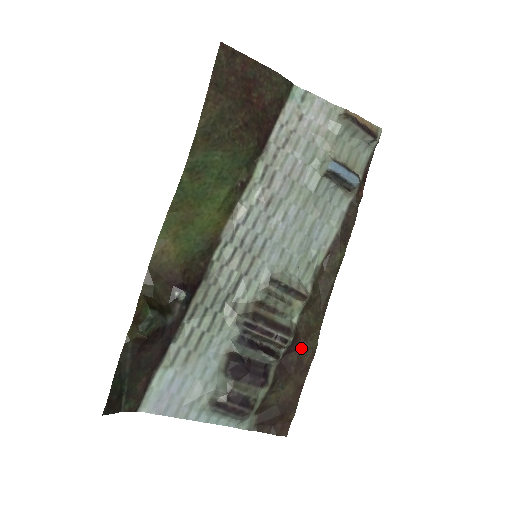
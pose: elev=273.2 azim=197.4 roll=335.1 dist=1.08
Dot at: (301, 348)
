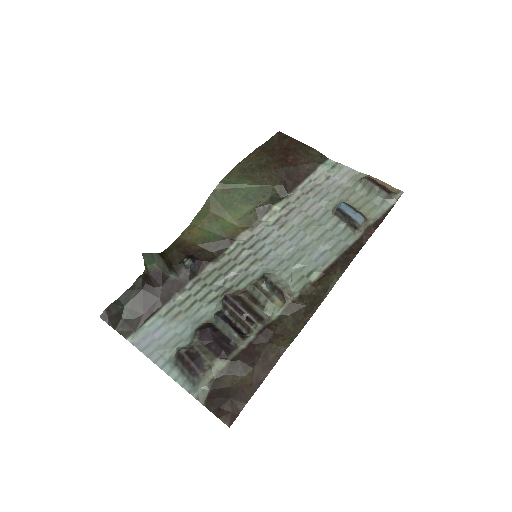
Dot at: (270, 342)
